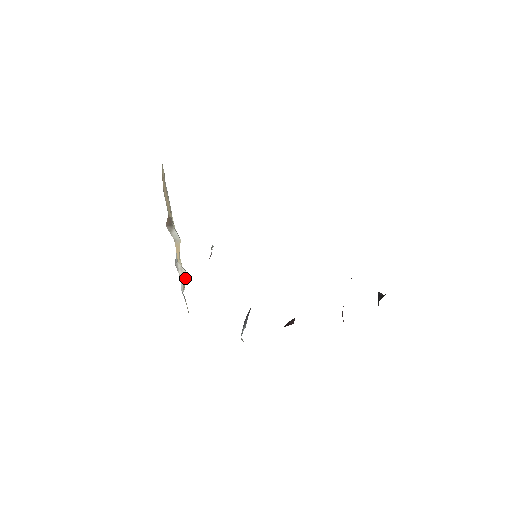
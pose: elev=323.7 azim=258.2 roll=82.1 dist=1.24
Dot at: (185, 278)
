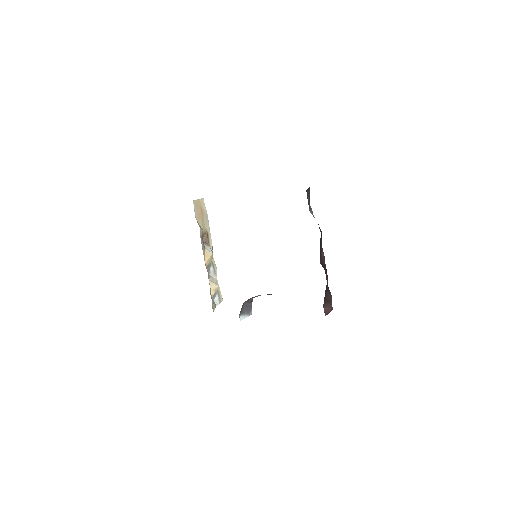
Dot at: (214, 284)
